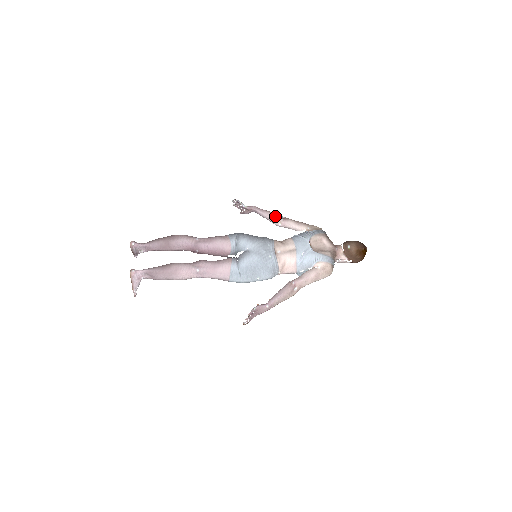
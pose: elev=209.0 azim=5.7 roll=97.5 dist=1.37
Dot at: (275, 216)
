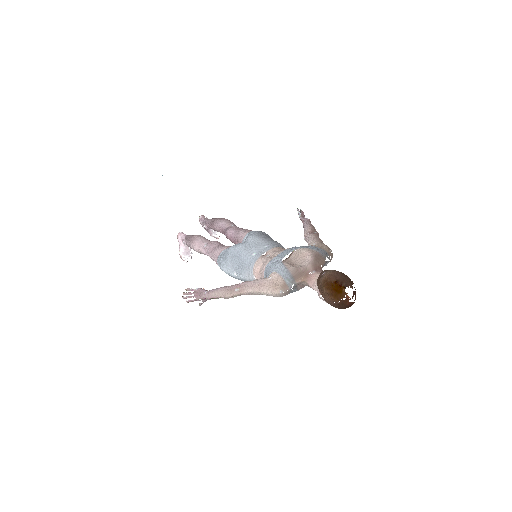
Dot at: (308, 229)
